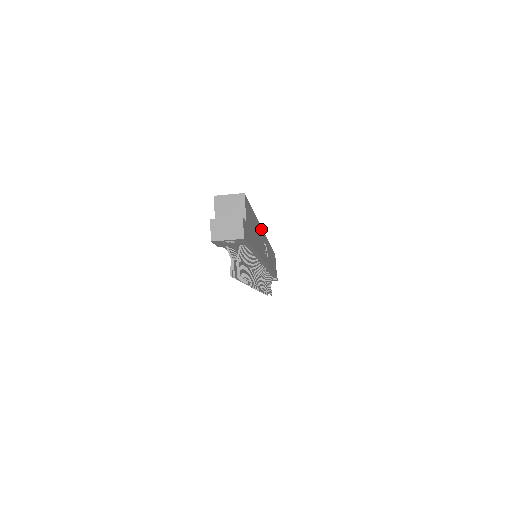
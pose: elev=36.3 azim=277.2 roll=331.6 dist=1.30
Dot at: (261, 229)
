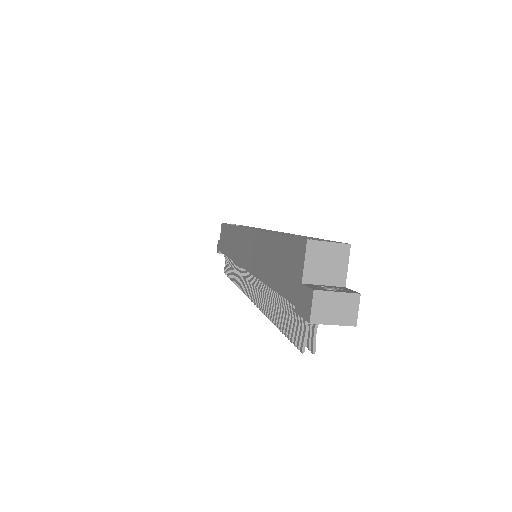
Dot at: occluded
